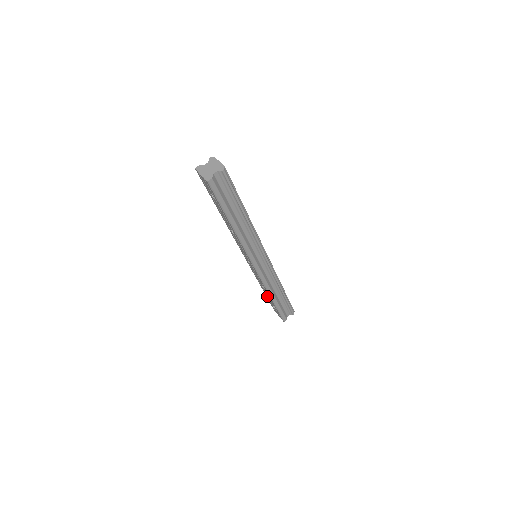
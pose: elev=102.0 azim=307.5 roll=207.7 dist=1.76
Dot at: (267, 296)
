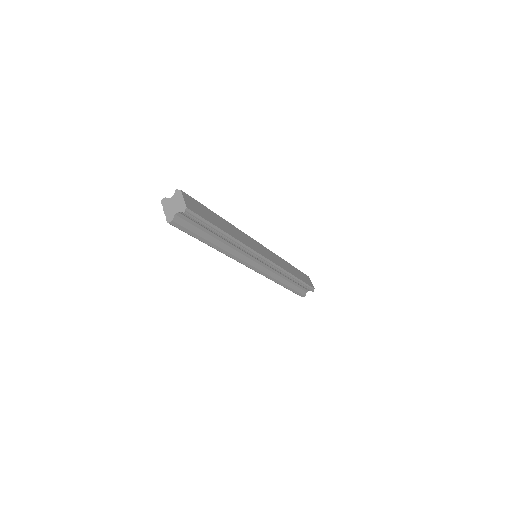
Dot at: occluded
